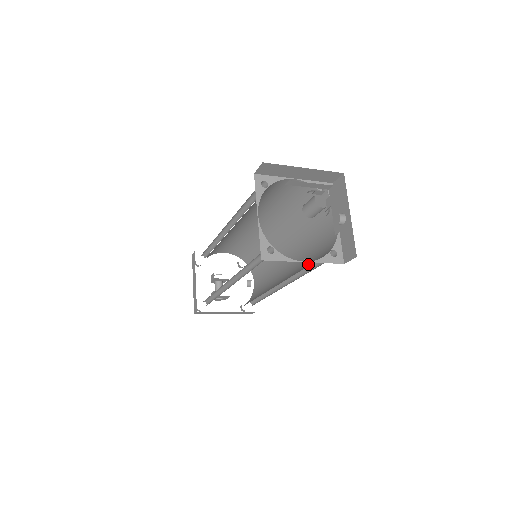
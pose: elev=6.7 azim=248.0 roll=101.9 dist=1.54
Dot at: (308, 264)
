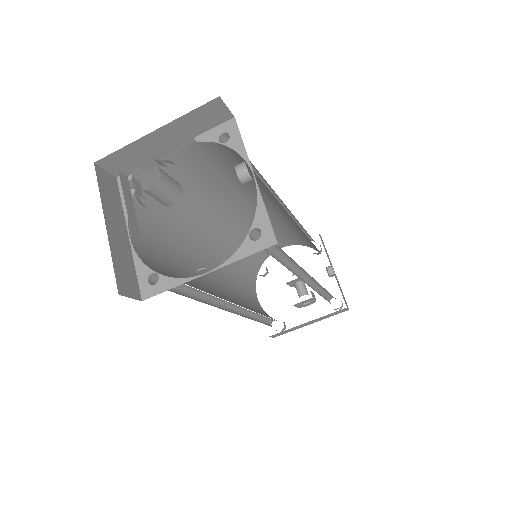
Dot at: (272, 254)
